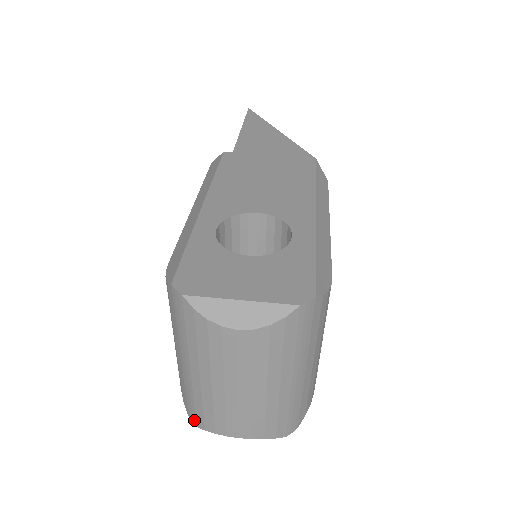
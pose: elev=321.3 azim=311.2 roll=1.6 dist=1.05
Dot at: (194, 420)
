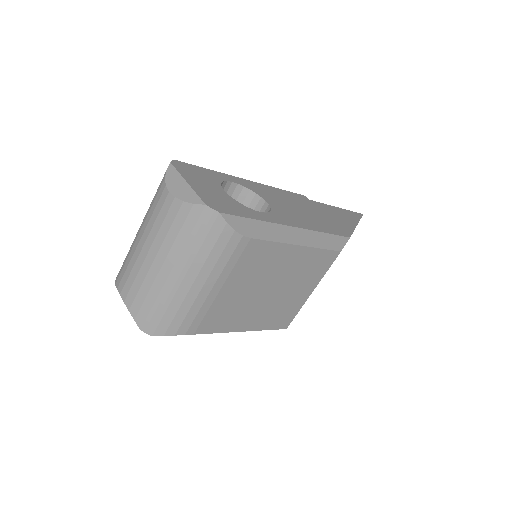
Dot at: occluded
